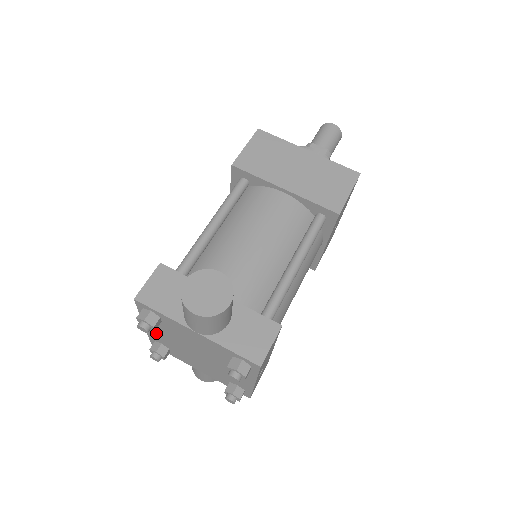
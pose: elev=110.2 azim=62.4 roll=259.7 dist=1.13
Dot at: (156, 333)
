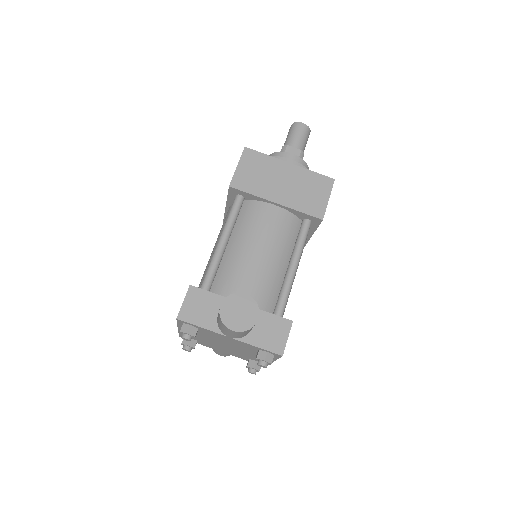
Dot at: occluded
